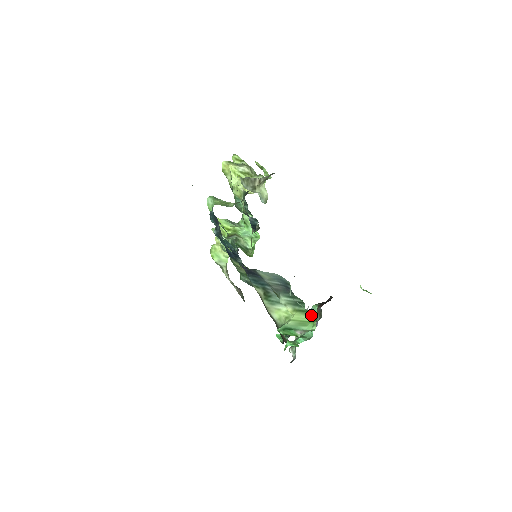
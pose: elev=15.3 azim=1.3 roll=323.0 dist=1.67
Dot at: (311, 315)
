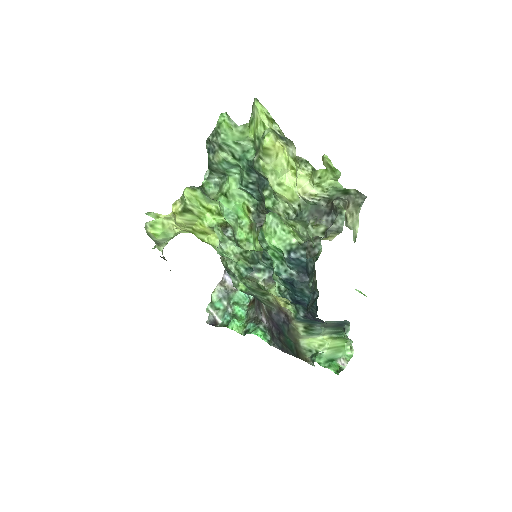
Dot at: (344, 339)
